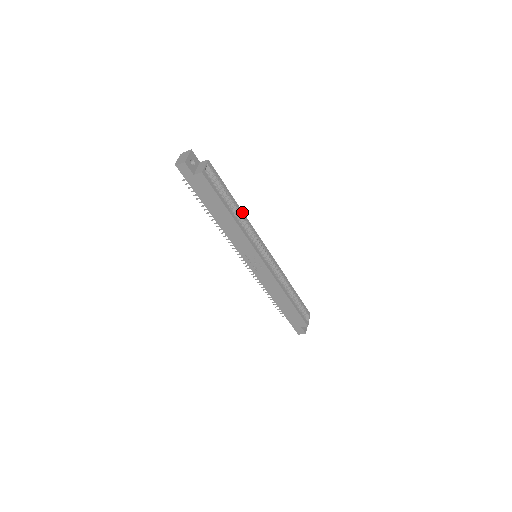
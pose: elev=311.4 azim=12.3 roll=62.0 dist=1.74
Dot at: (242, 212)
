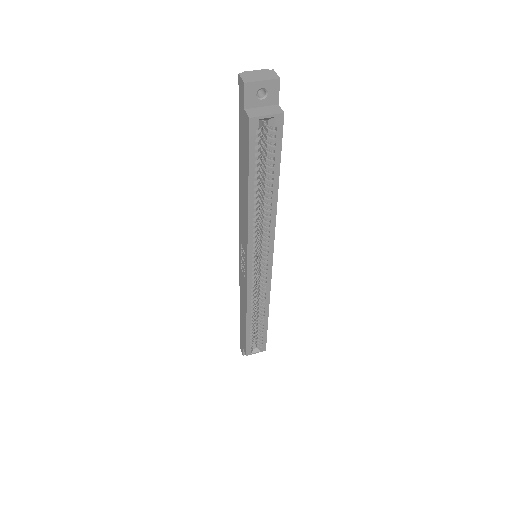
Dot at: (275, 207)
